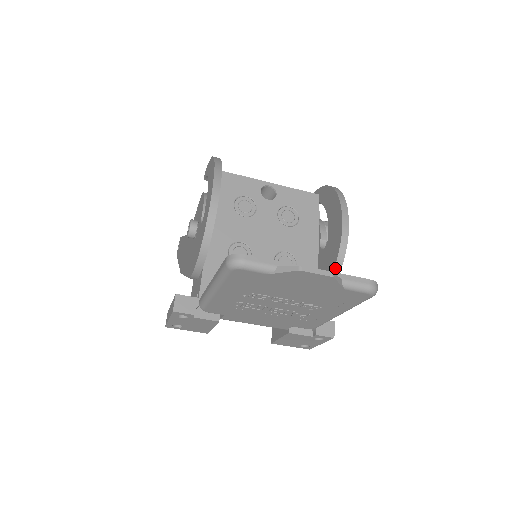
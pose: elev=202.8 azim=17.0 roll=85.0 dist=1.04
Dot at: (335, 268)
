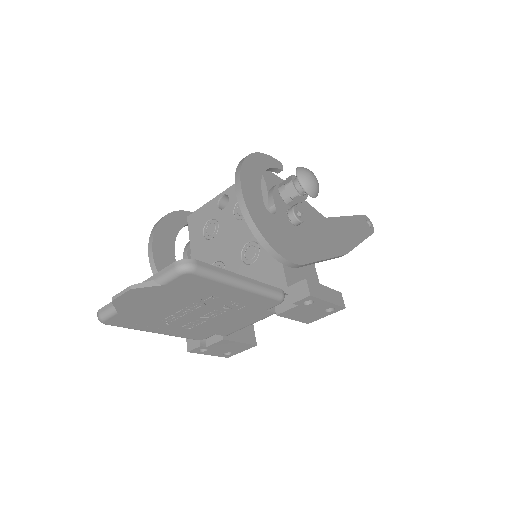
Dot at: (256, 236)
